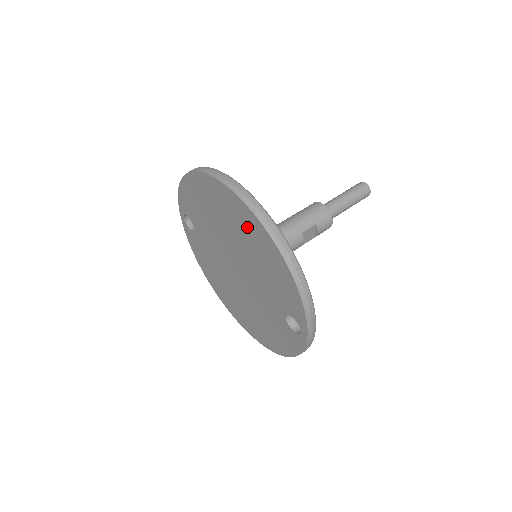
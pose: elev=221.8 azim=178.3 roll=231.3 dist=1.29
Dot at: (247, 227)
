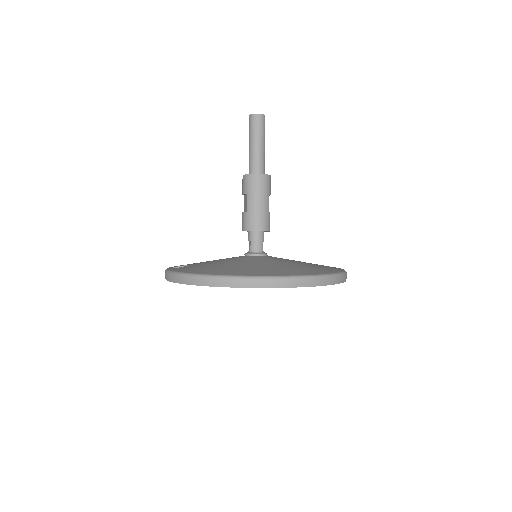
Dot at: occluded
